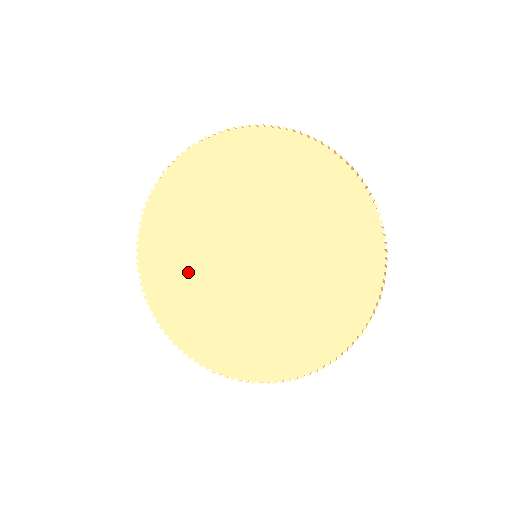
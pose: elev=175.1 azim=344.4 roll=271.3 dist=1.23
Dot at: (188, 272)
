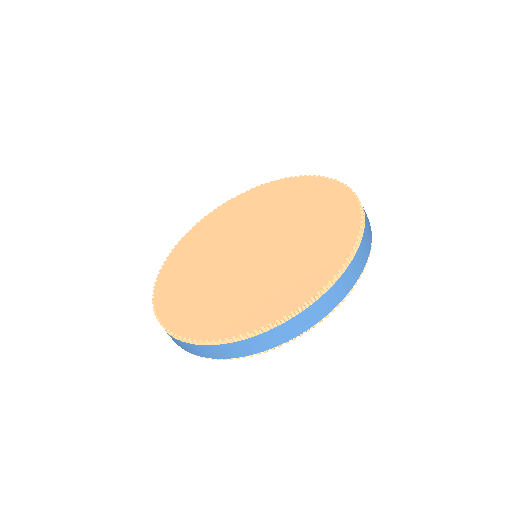
Dot at: (205, 291)
